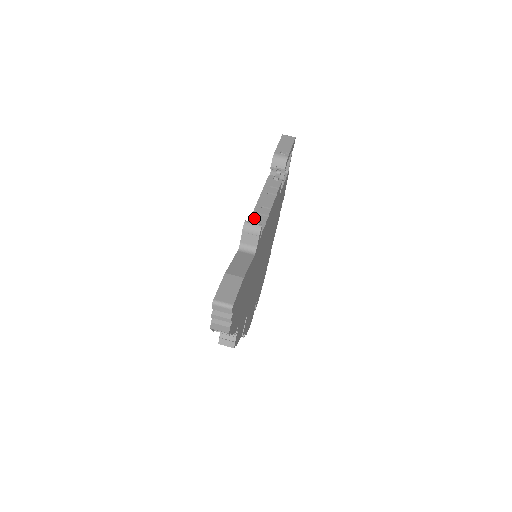
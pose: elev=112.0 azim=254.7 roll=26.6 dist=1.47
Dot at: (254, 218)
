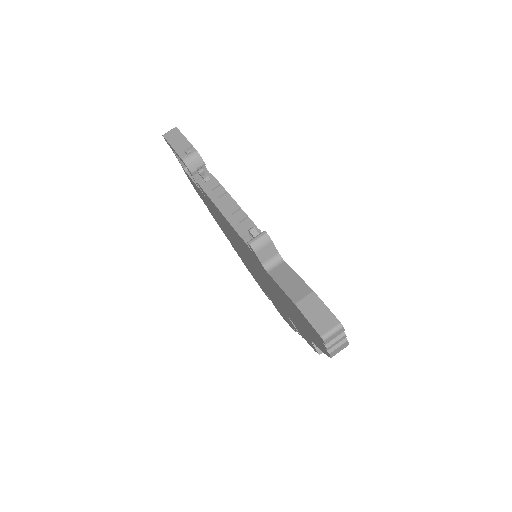
Dot at: (241, 231)
